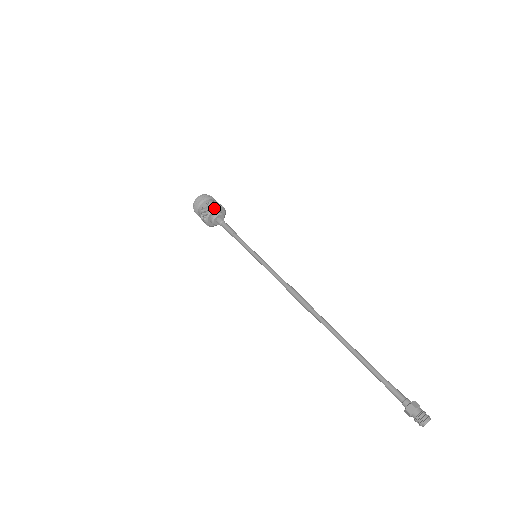
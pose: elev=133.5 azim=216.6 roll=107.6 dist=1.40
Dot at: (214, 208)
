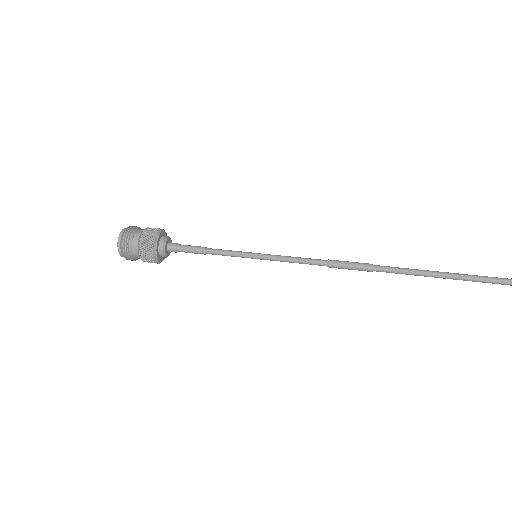
Dot at: (163, 229)
